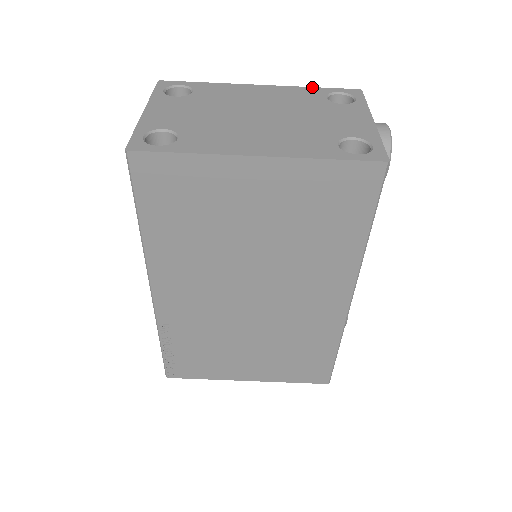
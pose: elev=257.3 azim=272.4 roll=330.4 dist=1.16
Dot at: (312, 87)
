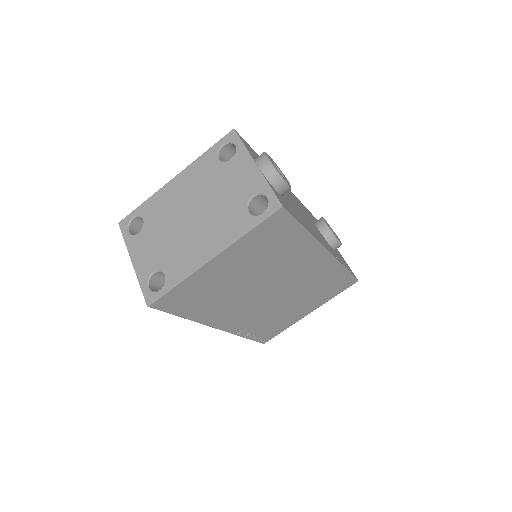
Dot at: (204, 153)
